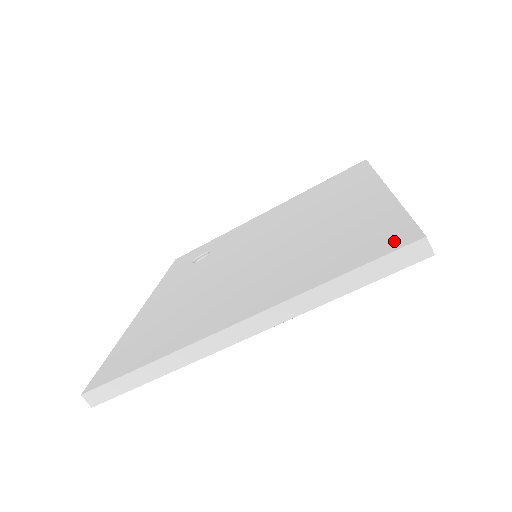
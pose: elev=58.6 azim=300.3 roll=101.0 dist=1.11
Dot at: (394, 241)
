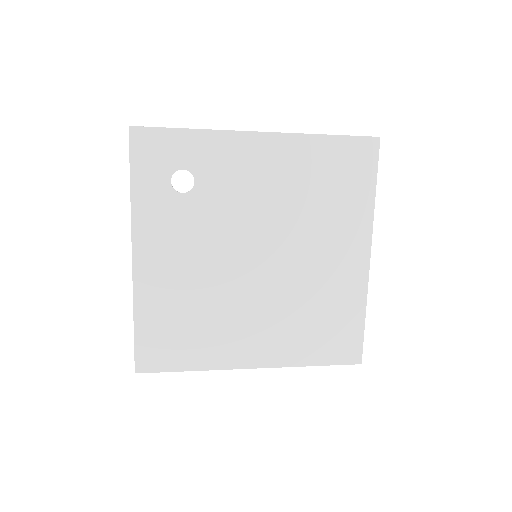
Dot at: (349, 355)
